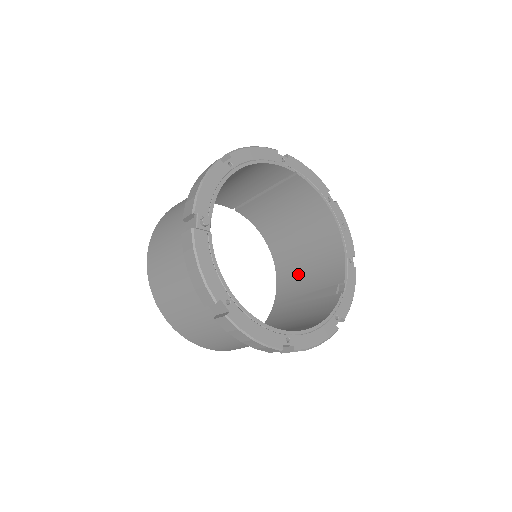
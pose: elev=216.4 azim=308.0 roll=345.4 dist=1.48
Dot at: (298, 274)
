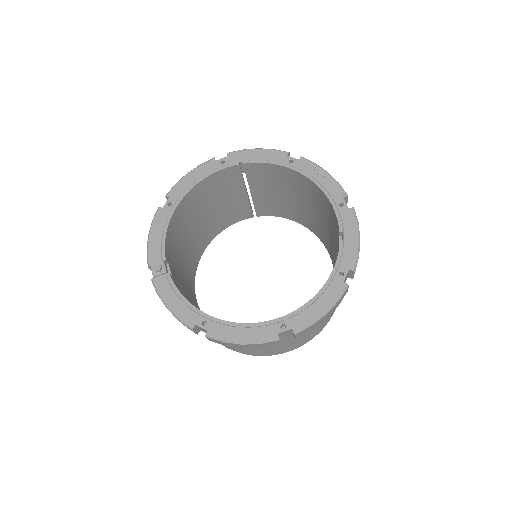
Dot at: (330, 240)
